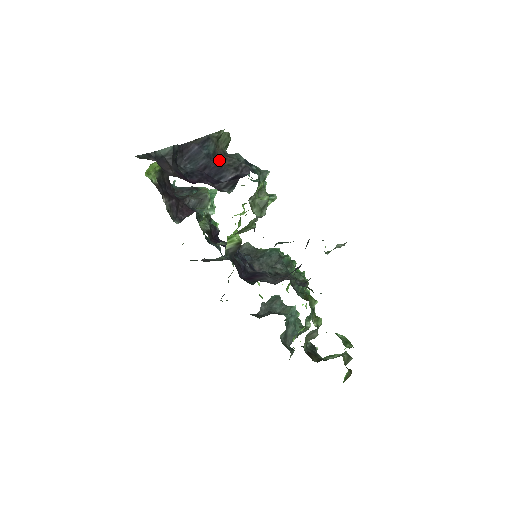
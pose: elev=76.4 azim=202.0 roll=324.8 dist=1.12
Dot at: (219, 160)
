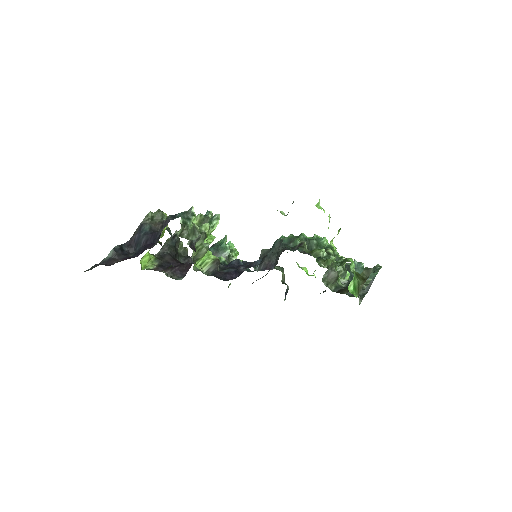
Dot at: occluded
